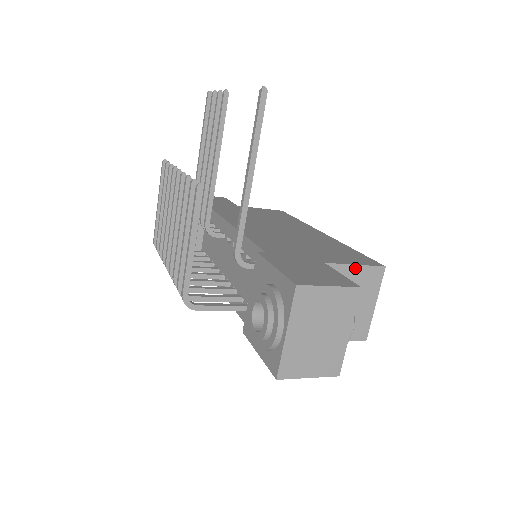
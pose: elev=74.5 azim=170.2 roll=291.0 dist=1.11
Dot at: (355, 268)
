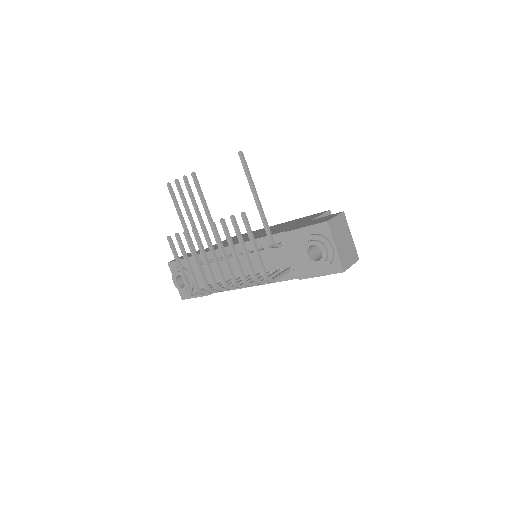
Dot at: occluded
